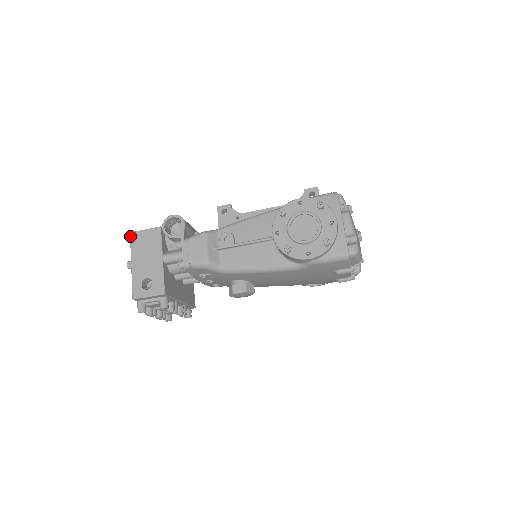
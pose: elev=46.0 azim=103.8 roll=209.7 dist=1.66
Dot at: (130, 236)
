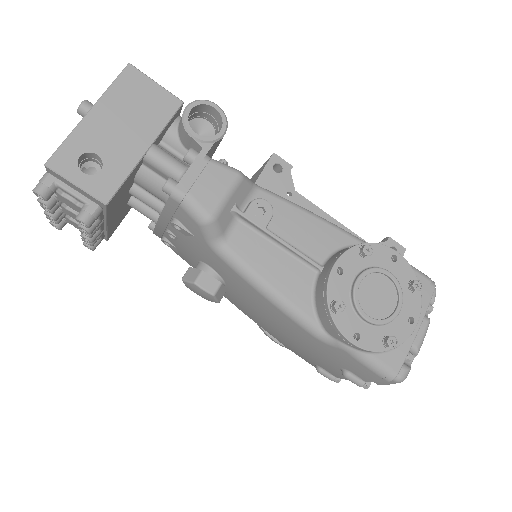
Dot at: (125, 68)
